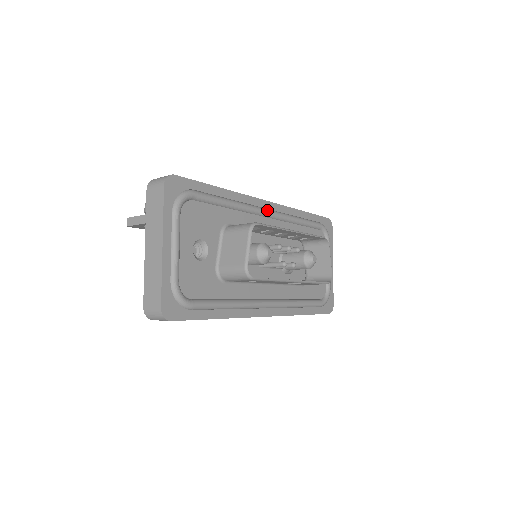
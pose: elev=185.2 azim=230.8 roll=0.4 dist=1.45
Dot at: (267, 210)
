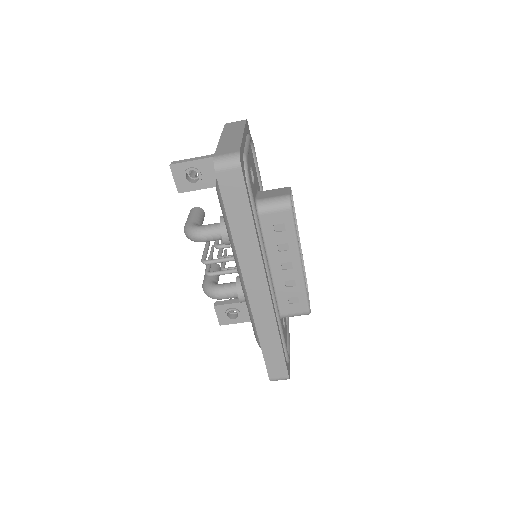
Dot at: occluded
